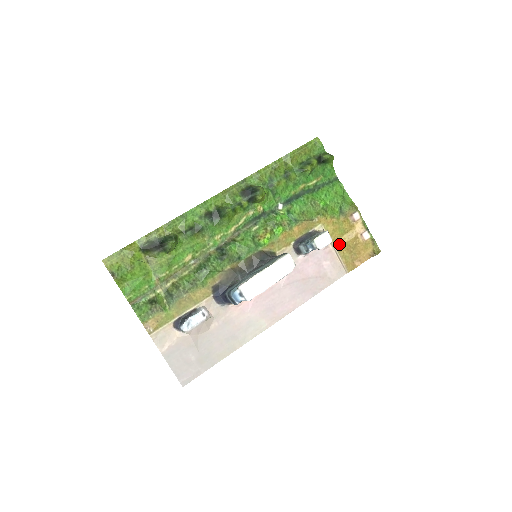
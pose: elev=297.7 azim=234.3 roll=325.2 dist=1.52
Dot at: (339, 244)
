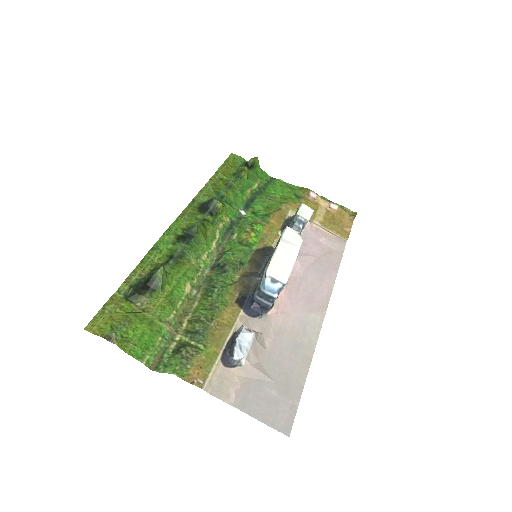
Dot at: (319, 220)
